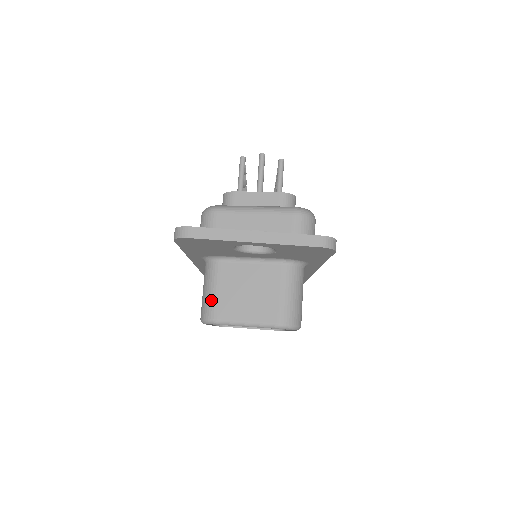
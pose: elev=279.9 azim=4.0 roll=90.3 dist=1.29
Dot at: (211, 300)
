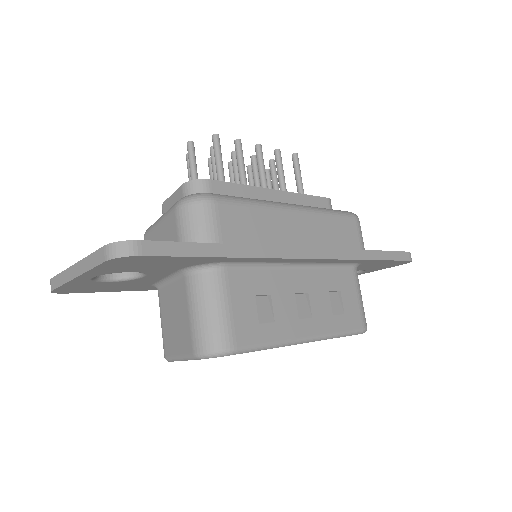
Dot at: (162, 335)
